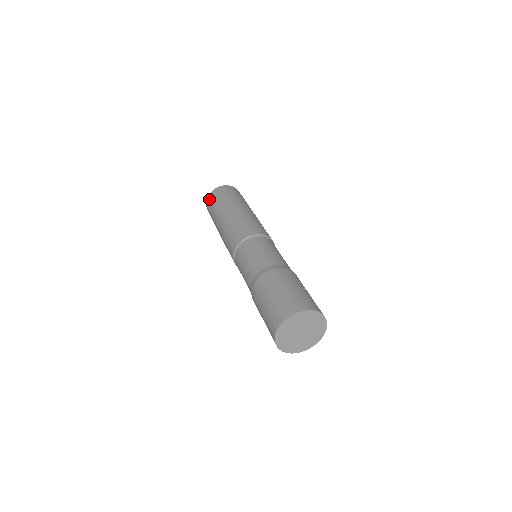
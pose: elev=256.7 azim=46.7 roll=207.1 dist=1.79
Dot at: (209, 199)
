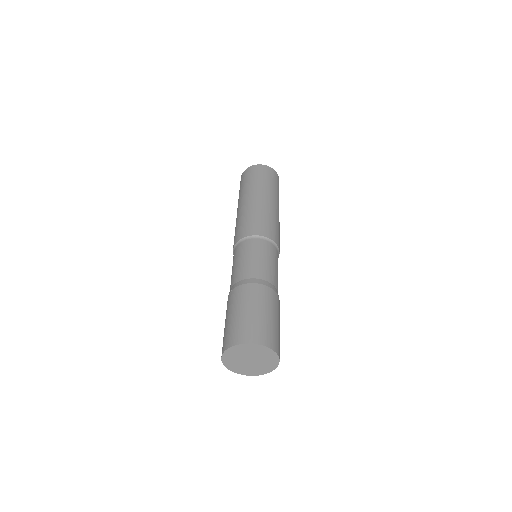
Dot at: (243, 175)
